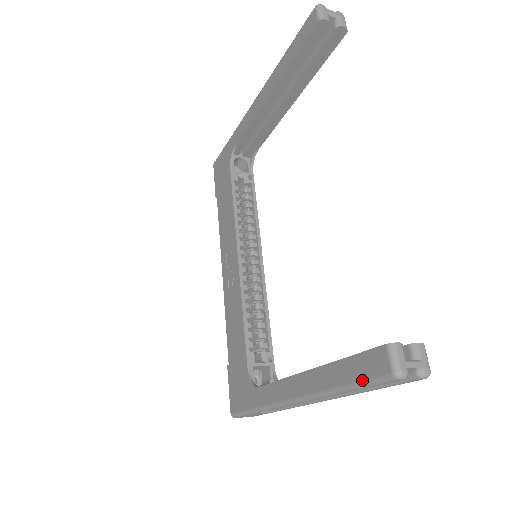
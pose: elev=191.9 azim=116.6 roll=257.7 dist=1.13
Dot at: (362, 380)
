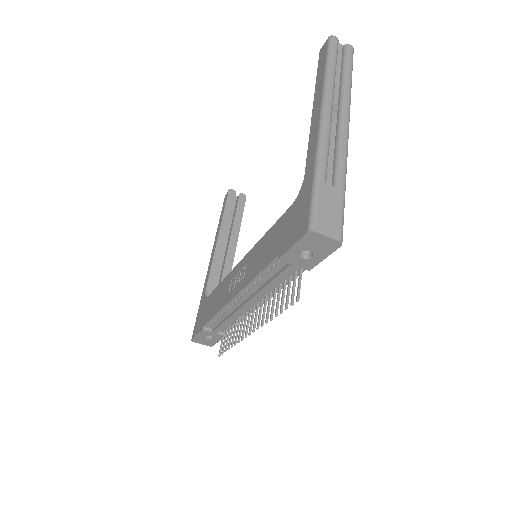
Dot at: (326, 54)
